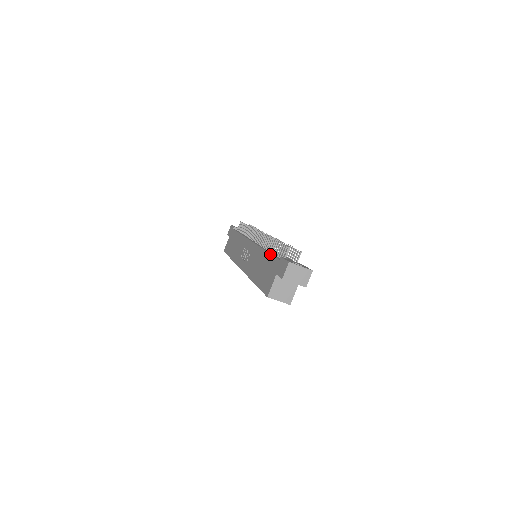
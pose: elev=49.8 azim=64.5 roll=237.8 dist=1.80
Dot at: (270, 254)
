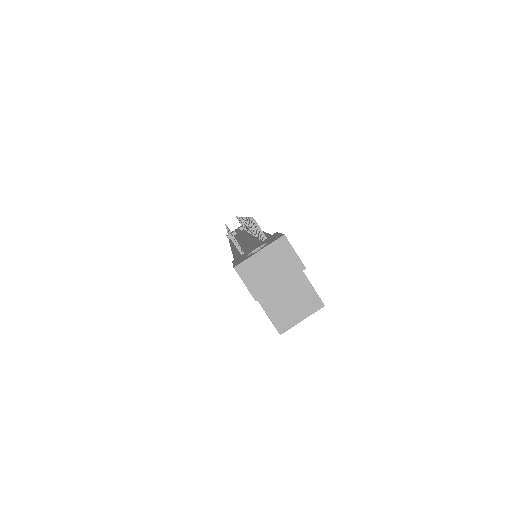
Dot at: occluded
